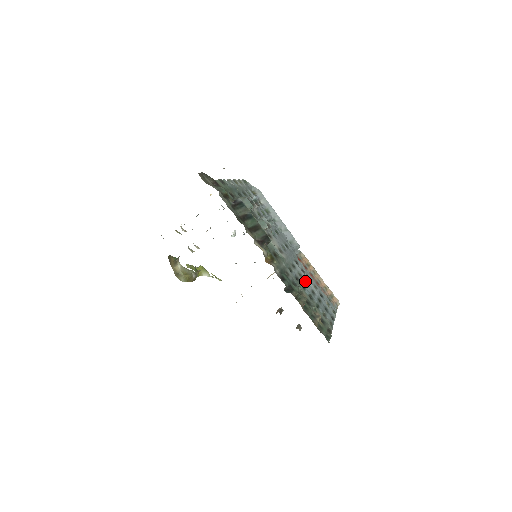
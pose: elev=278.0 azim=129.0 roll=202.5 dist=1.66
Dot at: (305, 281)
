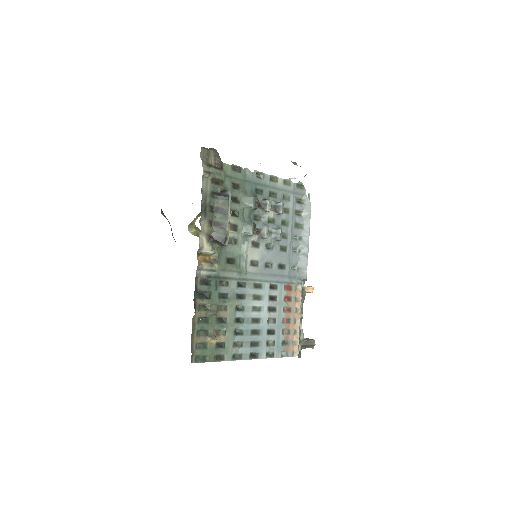
Dot at: (258, 306)
